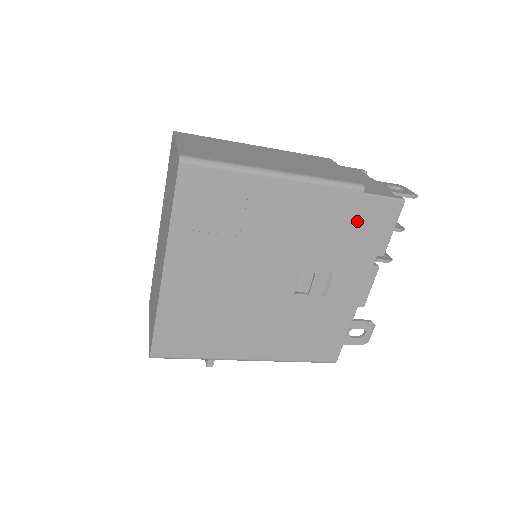
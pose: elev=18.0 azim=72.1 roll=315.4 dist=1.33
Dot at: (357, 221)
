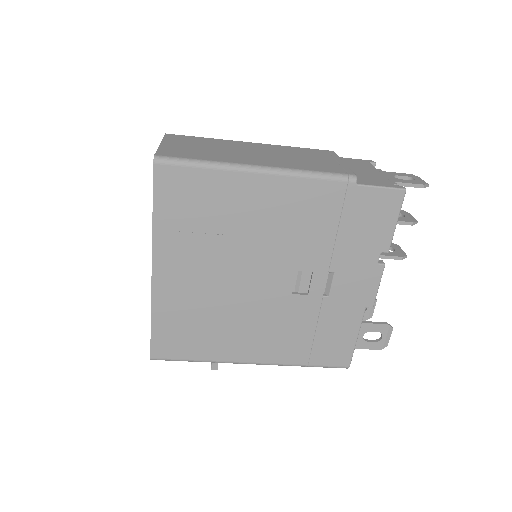
Dot at: (352, 215)
